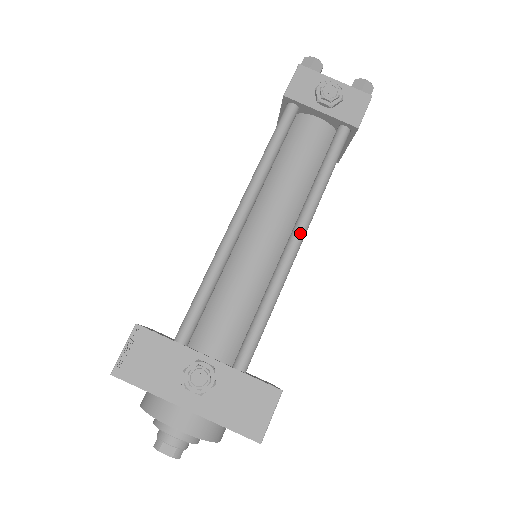
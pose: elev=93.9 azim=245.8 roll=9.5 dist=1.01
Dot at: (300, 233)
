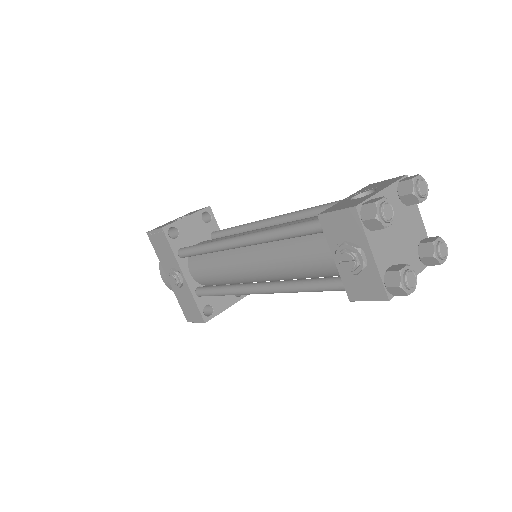
Dot at: (261, 291)
